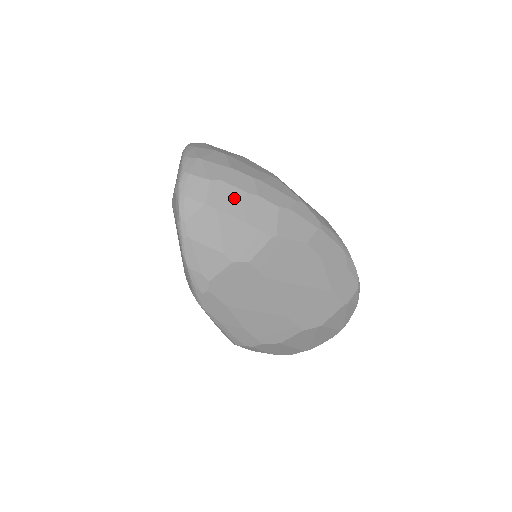
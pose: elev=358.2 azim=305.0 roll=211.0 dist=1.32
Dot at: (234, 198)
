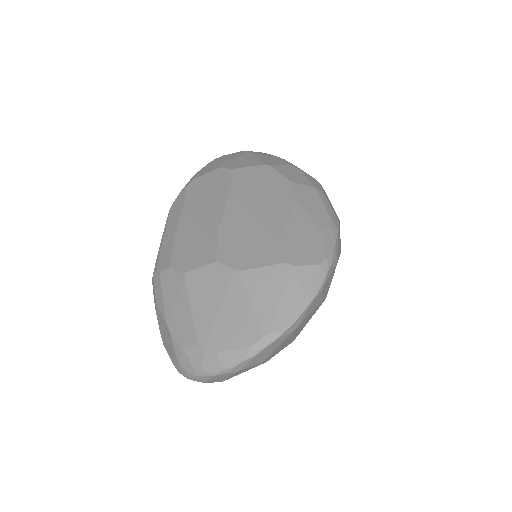
Dot at: (266, 155)
